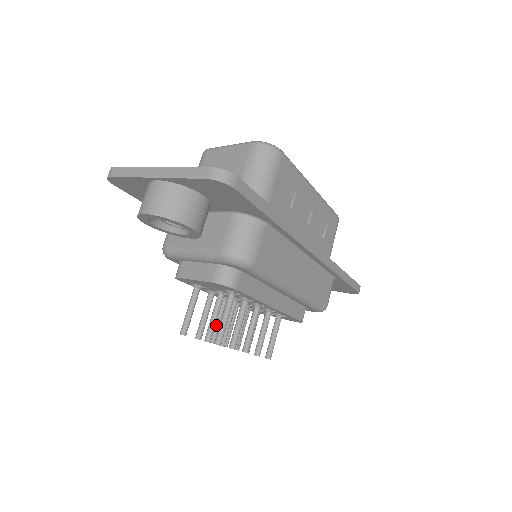
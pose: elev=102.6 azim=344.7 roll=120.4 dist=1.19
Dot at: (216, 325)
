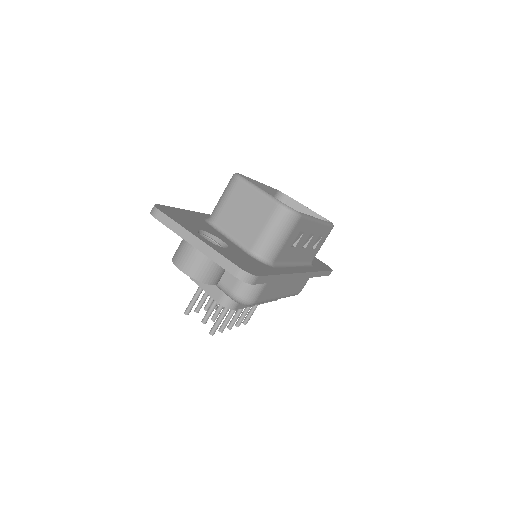
Dot at: (212, 299)
